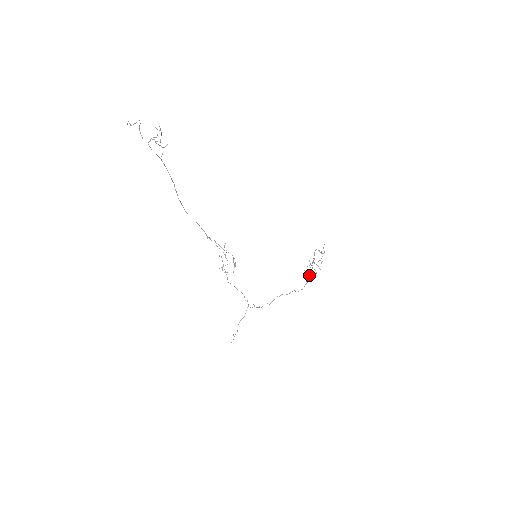
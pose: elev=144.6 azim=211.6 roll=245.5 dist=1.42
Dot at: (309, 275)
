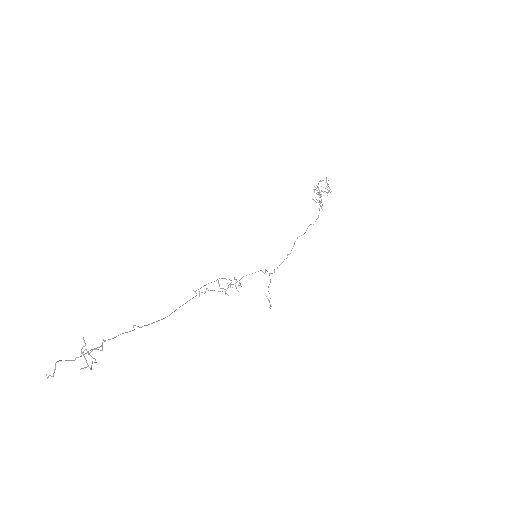
Dot at: (320, 202)
